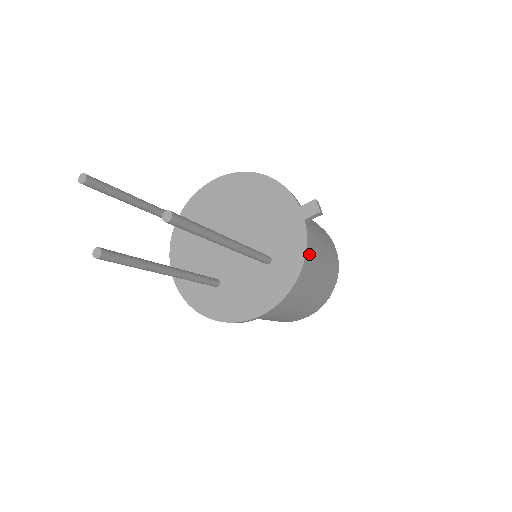
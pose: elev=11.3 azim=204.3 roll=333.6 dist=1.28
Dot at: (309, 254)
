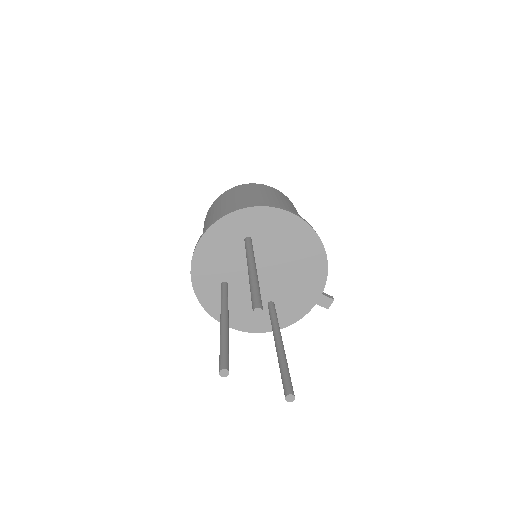
Dot at: occluded
